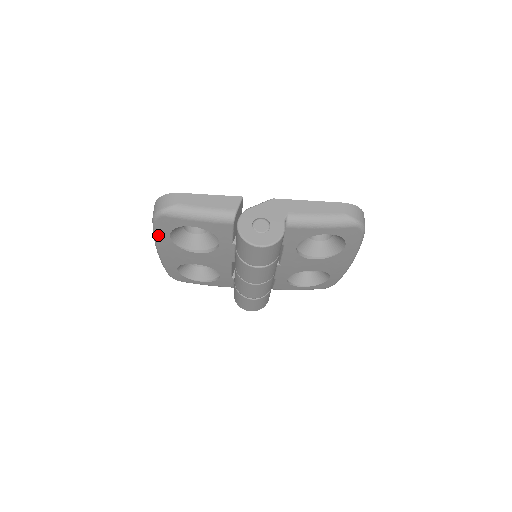
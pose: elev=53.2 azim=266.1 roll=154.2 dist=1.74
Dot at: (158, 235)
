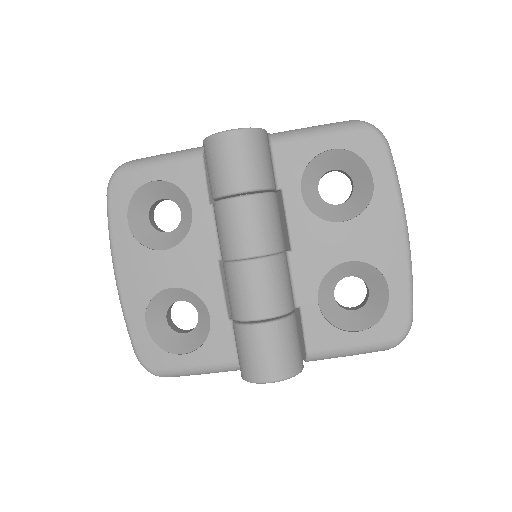
Dot at: (113, 226)
